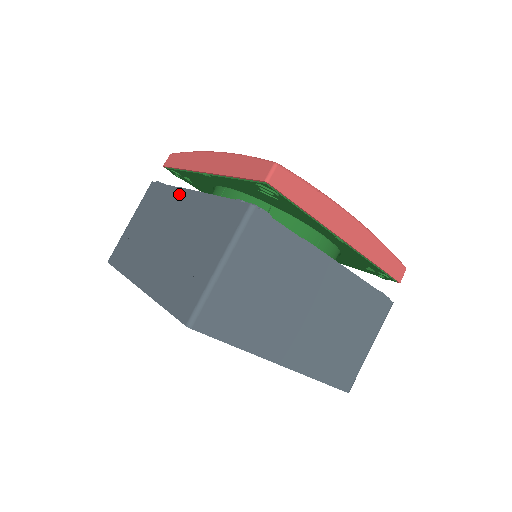
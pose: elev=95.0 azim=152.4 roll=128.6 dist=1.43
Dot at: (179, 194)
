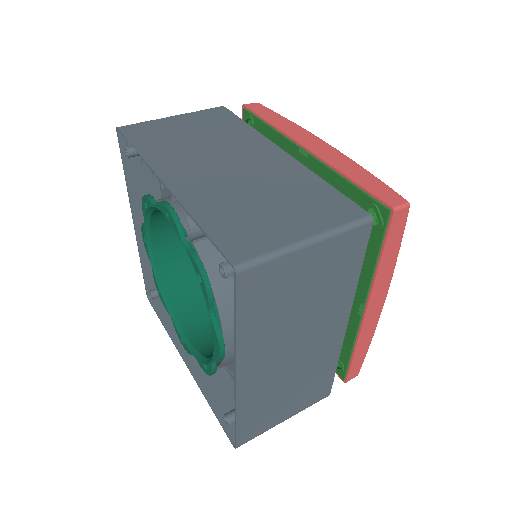
Dot at: (264, 142)
